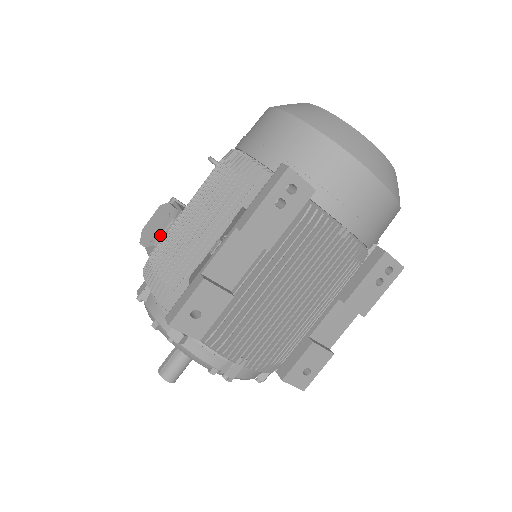
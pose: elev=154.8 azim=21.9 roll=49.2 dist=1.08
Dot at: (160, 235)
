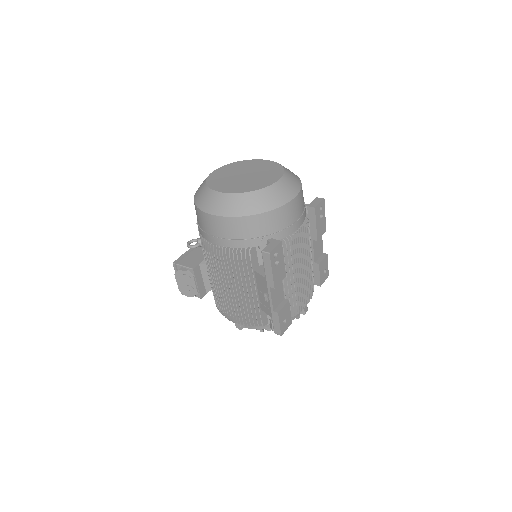
Dot at: (196, 287)
